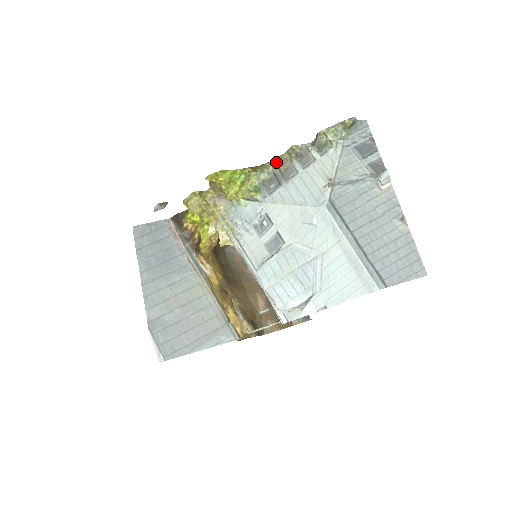
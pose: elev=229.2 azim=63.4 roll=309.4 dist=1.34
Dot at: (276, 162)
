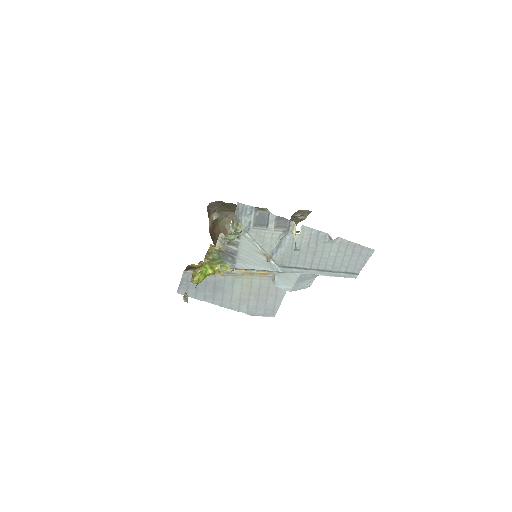
Dot at: occluded
